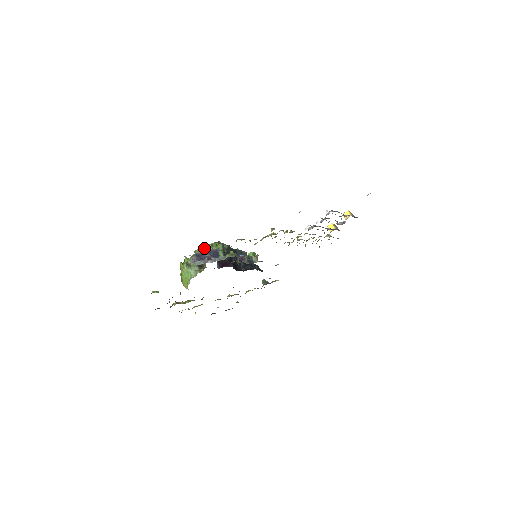
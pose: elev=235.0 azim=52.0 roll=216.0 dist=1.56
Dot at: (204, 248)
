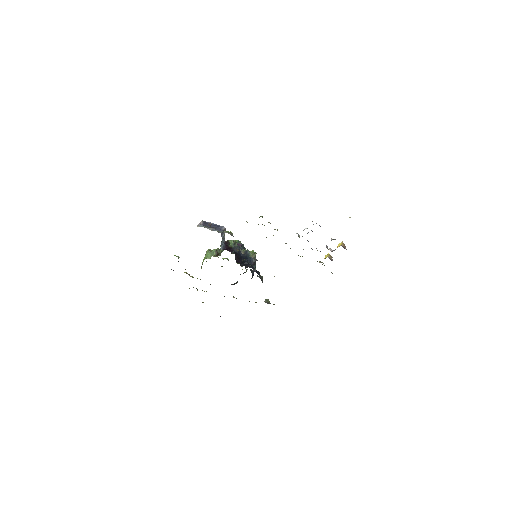
Dot at: occluded
